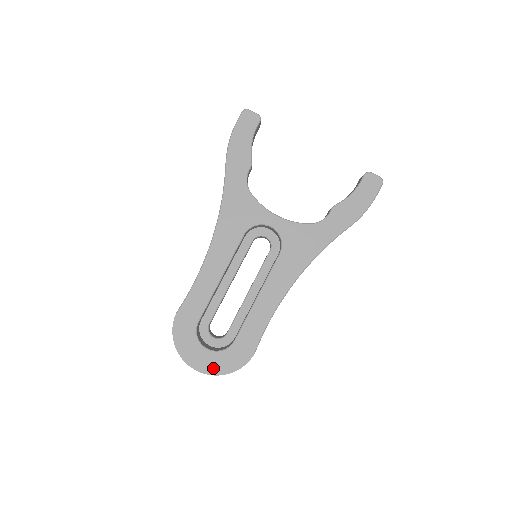
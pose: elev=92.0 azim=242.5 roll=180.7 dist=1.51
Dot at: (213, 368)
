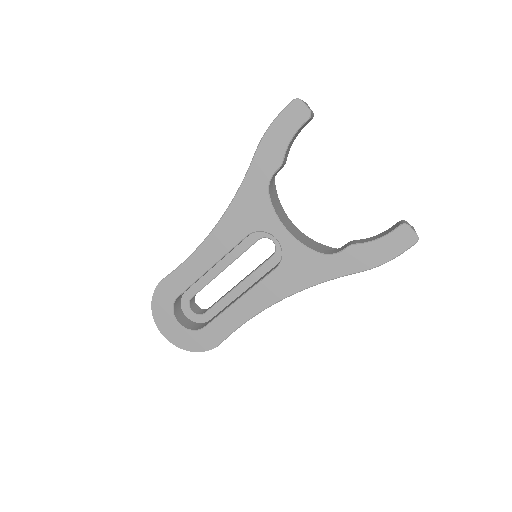
Dot at: (178, 341)
